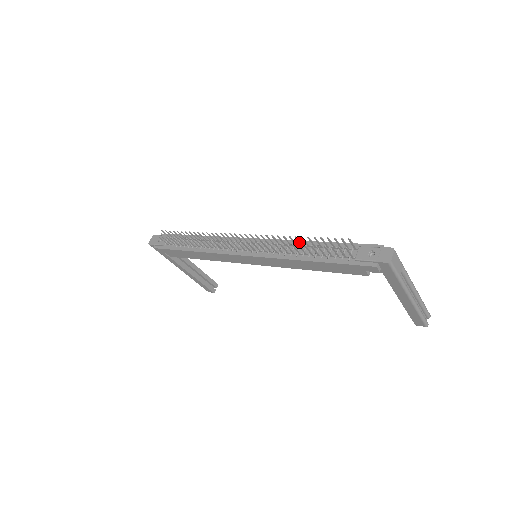
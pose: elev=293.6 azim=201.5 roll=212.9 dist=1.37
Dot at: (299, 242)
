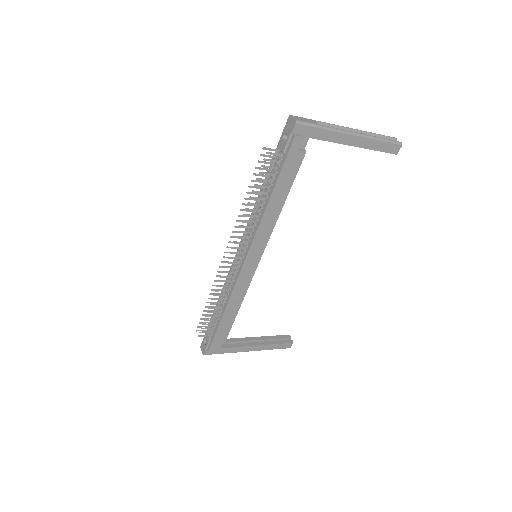
Dot at: occluded
